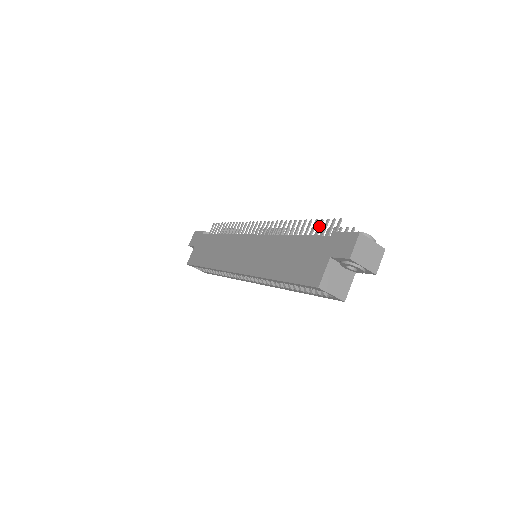
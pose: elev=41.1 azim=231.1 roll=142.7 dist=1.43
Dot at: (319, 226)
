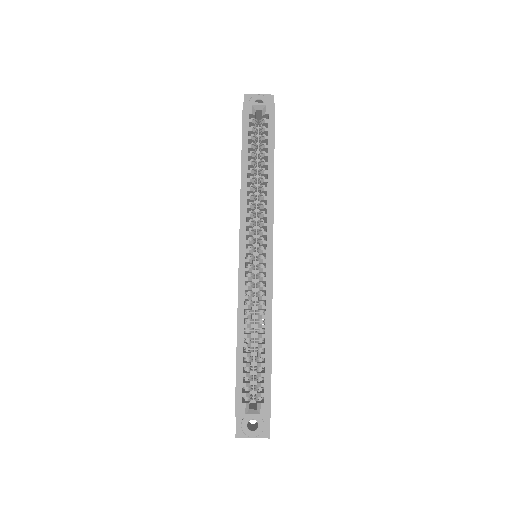
Dot at: occluded
